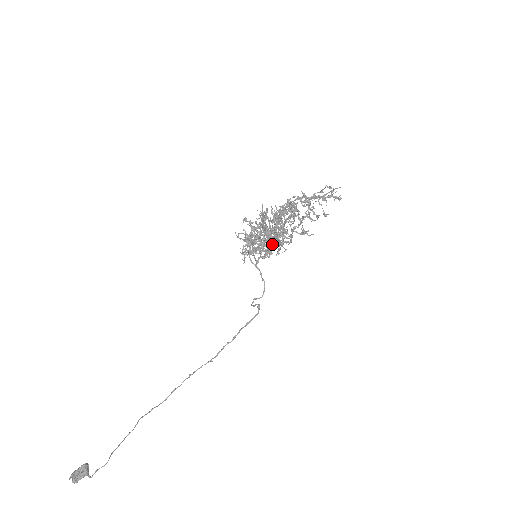
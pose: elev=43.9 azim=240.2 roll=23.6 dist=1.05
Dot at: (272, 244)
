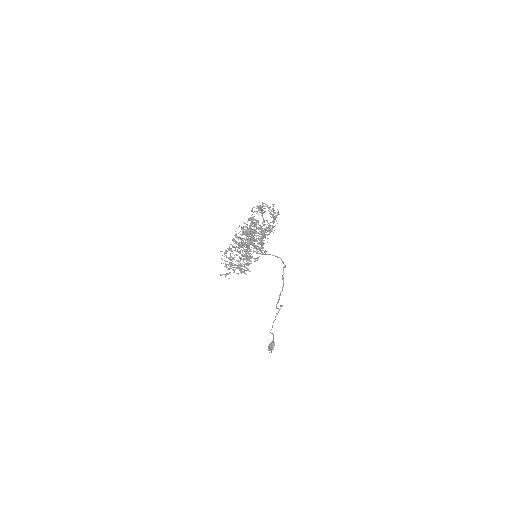
Dot at: (249, 259)
